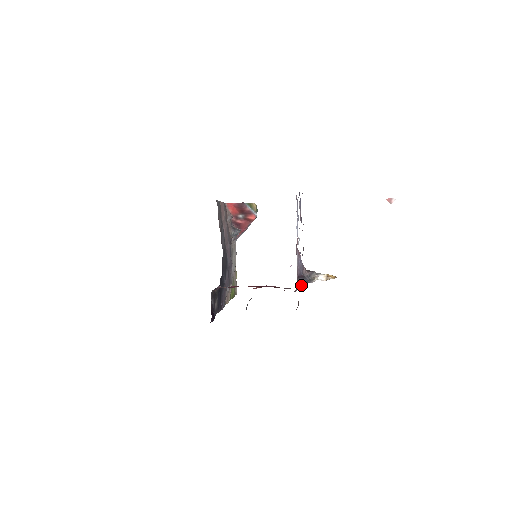
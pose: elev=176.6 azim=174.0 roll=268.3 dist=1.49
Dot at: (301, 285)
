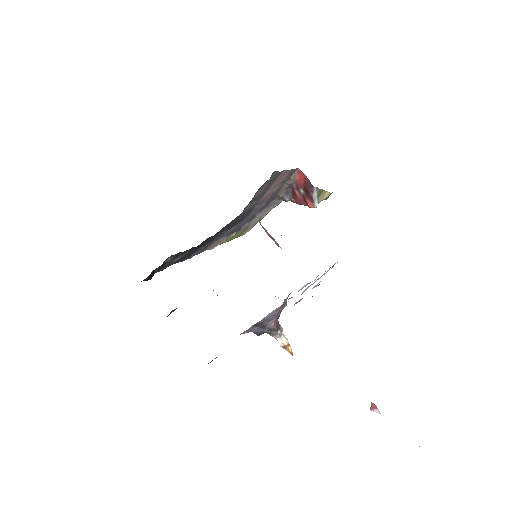
Dot at: (252, 331)
